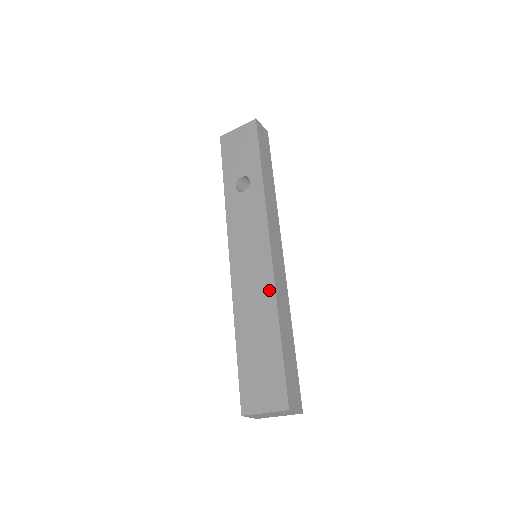
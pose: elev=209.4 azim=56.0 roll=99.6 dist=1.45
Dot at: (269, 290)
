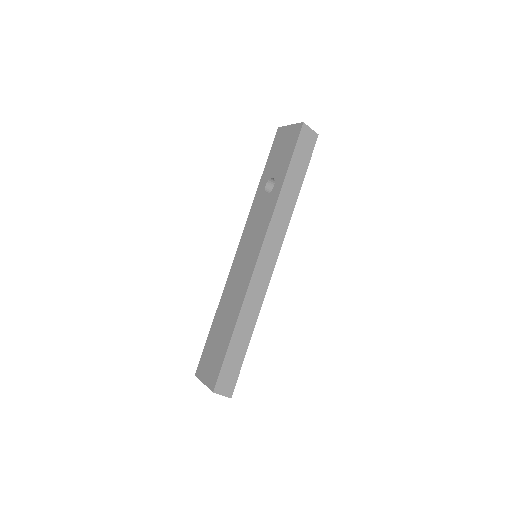
Dot at: (242, 293)
